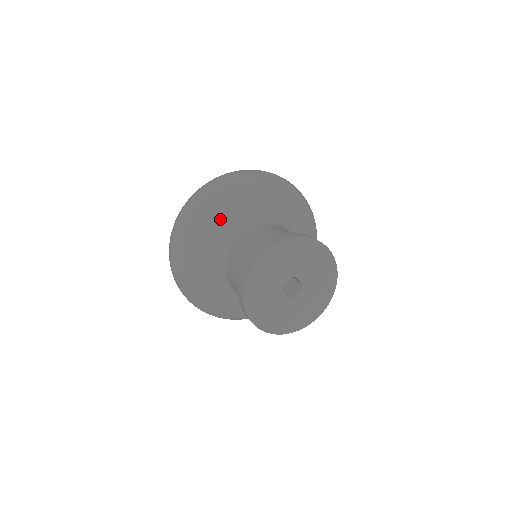
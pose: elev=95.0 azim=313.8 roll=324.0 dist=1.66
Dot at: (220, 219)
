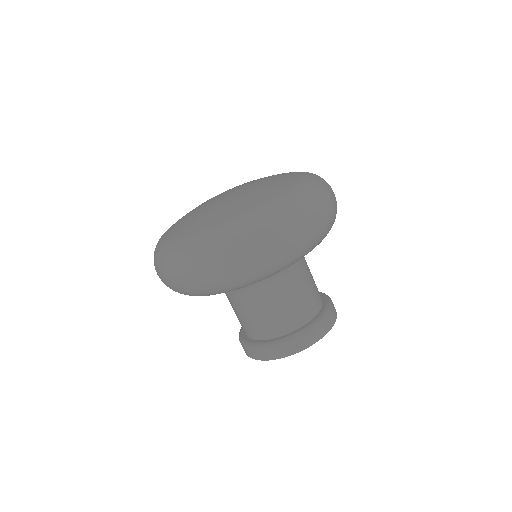
Dot at: occluded
